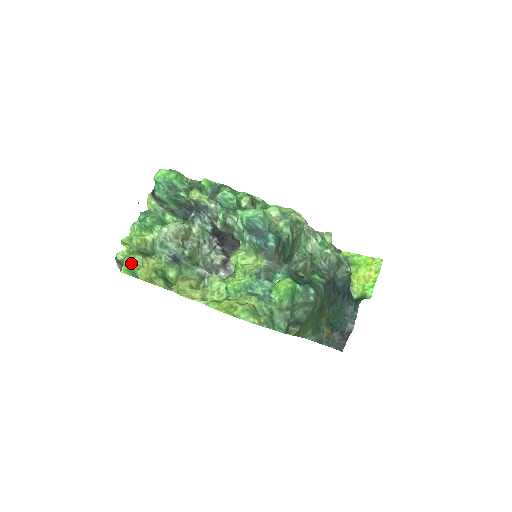
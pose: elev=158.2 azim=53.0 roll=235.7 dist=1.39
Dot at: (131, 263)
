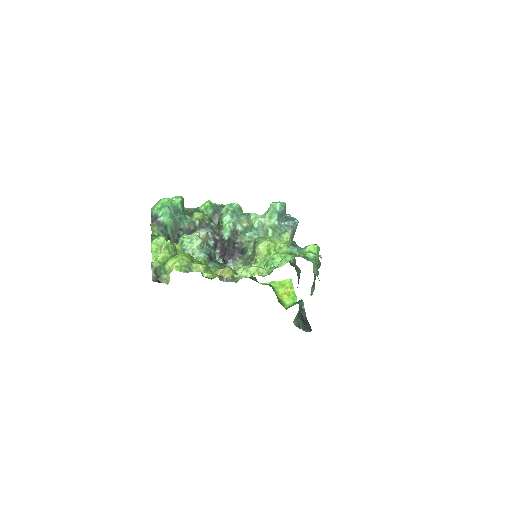
Dot at: (185, 258)
